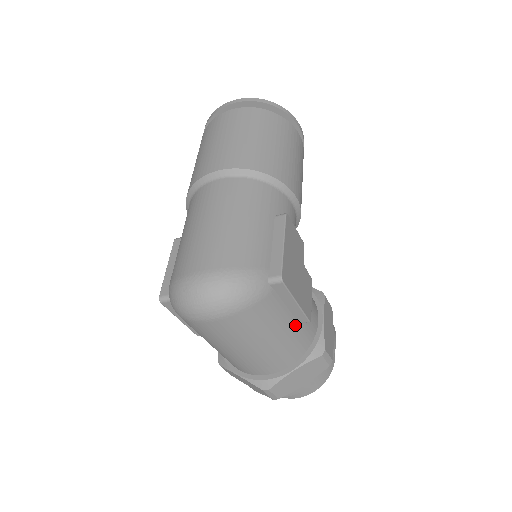
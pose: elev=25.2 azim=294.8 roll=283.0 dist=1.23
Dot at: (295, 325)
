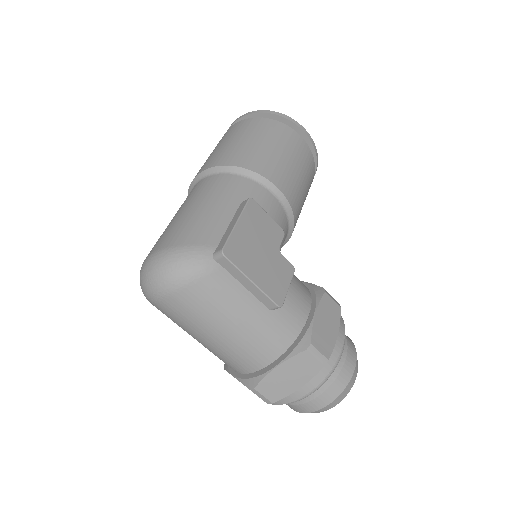
Dot at: (264, 311)
